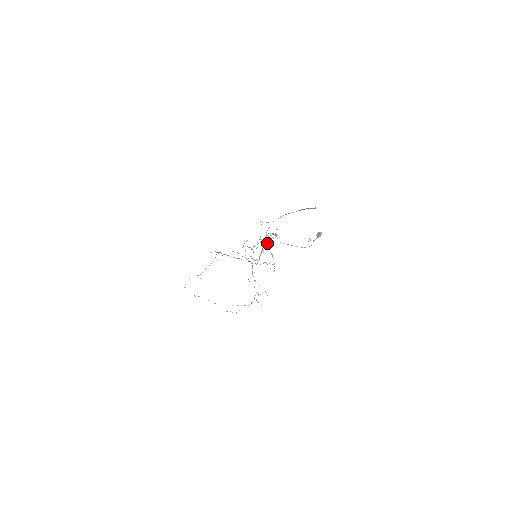
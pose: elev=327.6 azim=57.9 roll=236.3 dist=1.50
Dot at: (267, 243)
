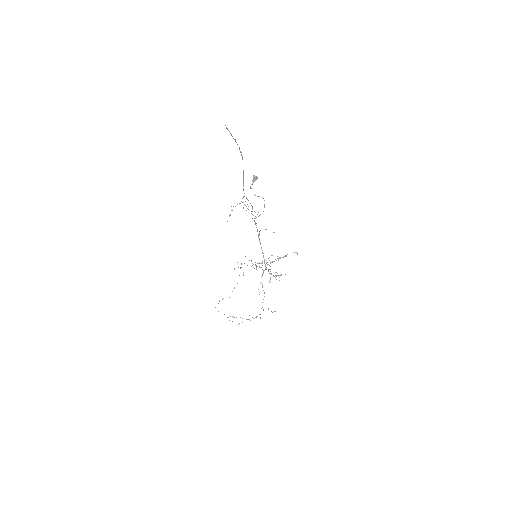
Dot at: (259, 235)
